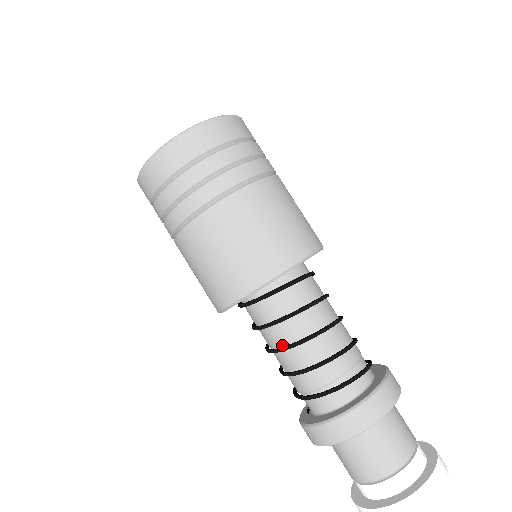
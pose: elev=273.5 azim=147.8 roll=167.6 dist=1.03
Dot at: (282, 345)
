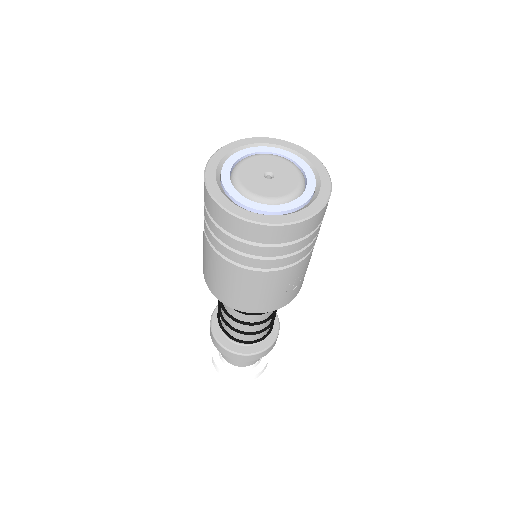
Dot at: occluded
